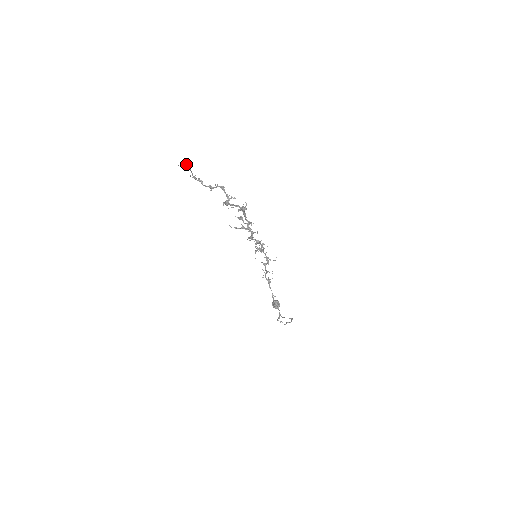
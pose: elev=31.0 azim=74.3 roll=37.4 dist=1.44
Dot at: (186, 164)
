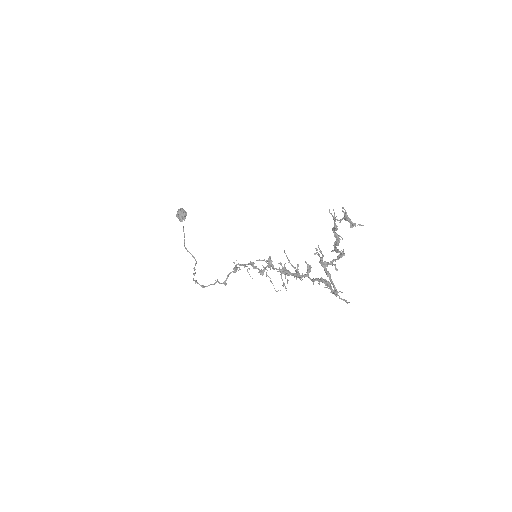
Dot at: occluded
